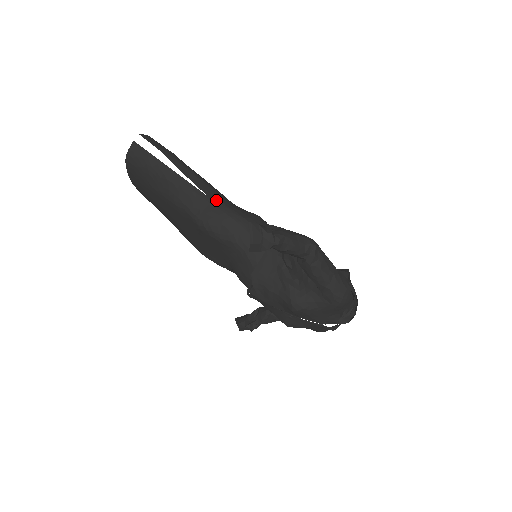
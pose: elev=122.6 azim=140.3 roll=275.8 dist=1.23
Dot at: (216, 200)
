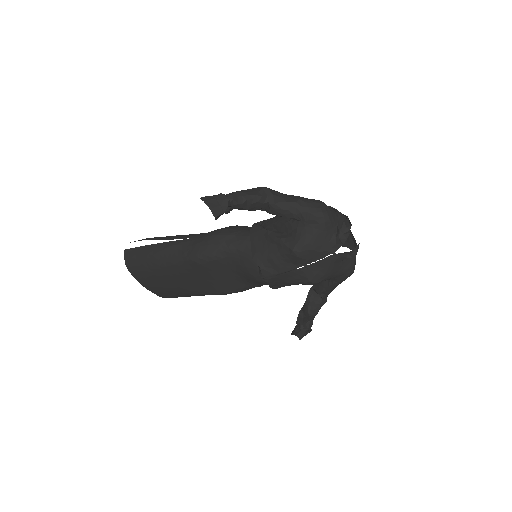
Dot at: (197, 236)
